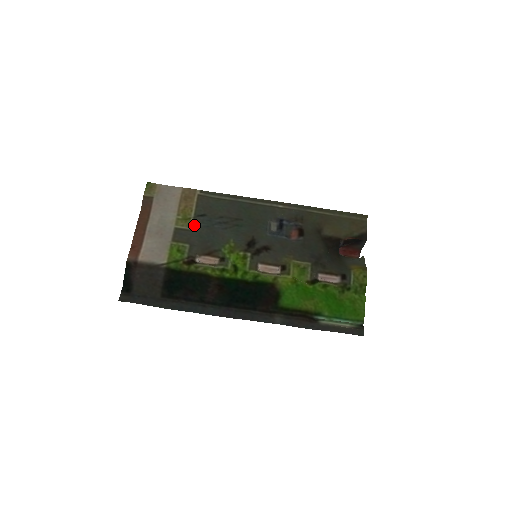
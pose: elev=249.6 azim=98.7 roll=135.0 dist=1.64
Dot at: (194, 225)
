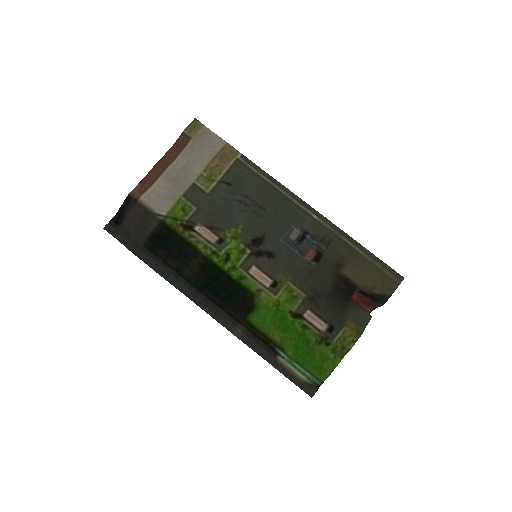
Dot at: (214, 190)
